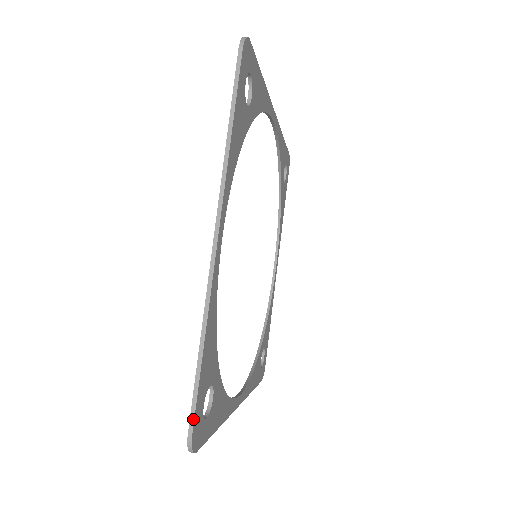
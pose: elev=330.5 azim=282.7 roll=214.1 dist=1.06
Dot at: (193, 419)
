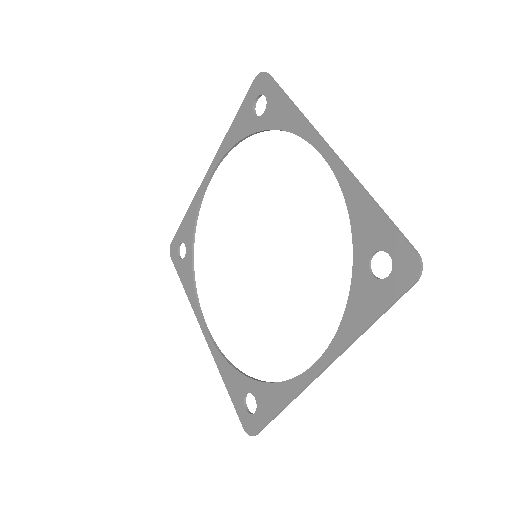
Dot at: occluded
